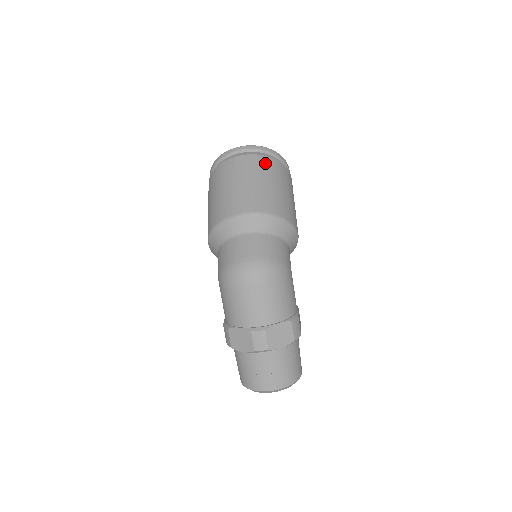
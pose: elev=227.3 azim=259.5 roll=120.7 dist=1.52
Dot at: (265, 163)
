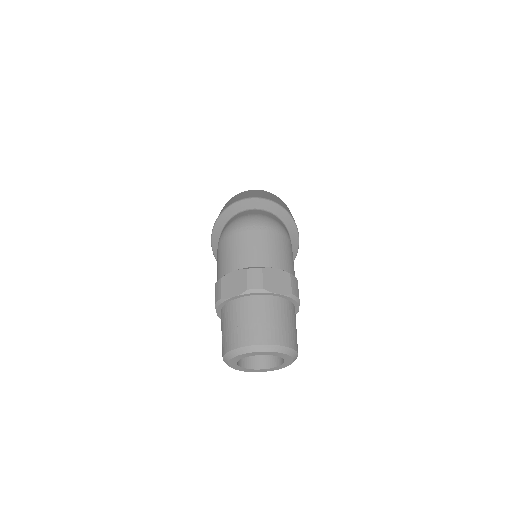
Dot at: (272, 194)
